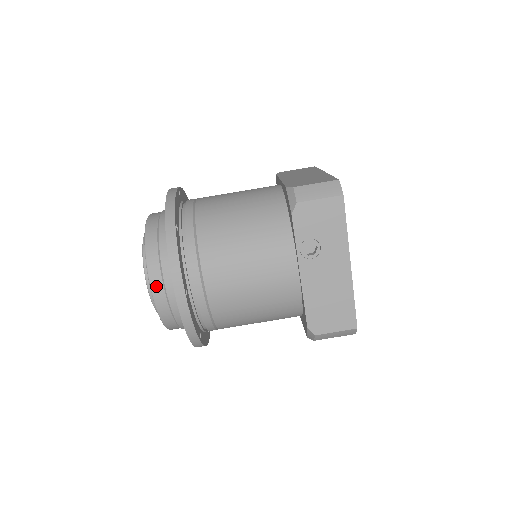
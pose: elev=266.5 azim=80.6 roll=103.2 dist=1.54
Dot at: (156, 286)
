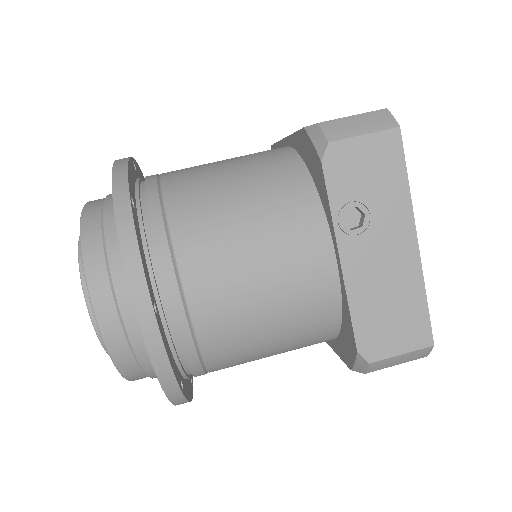
Dot at: (102, 304)
